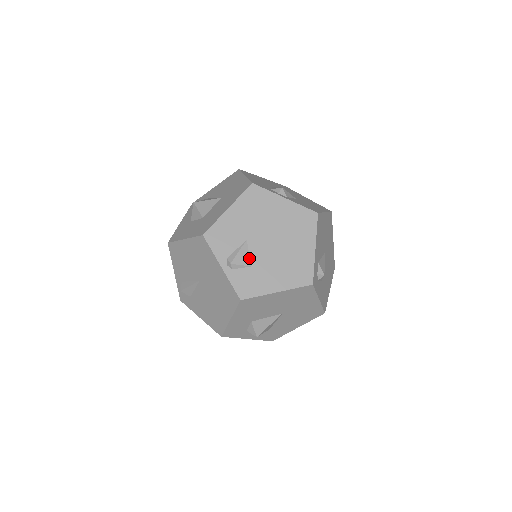
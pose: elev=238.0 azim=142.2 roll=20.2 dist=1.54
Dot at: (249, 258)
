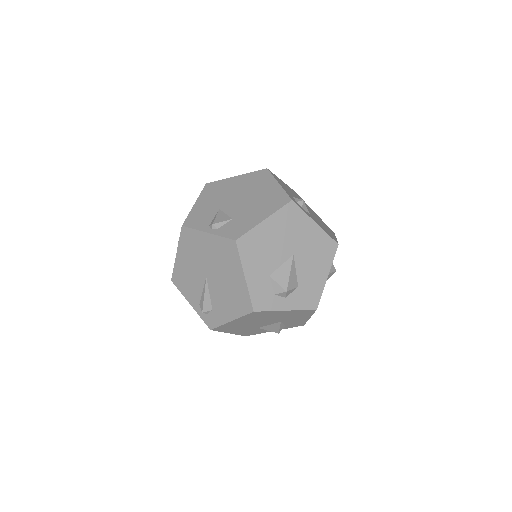
Dot at: (227, 216)
